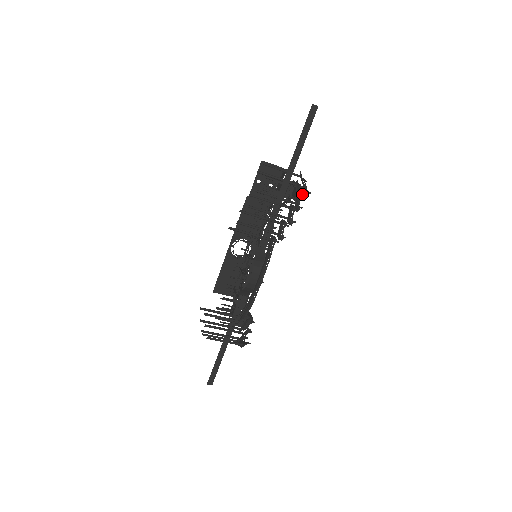
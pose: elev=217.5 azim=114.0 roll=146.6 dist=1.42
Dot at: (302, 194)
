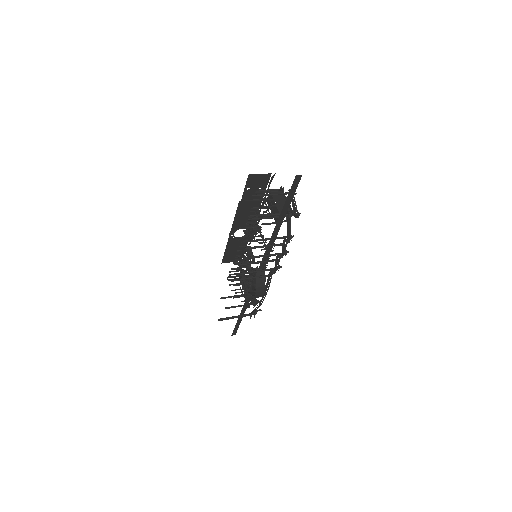
Dot at: occluded
